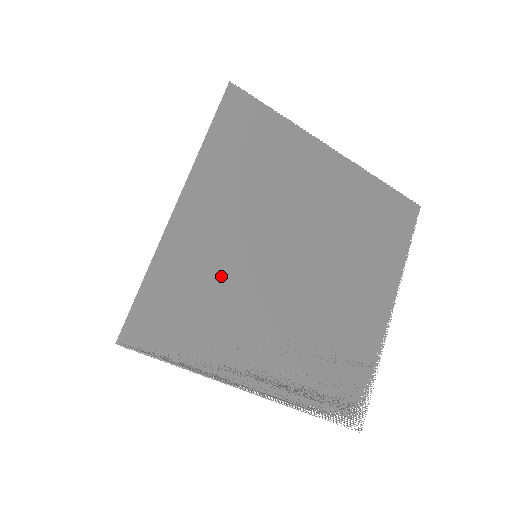
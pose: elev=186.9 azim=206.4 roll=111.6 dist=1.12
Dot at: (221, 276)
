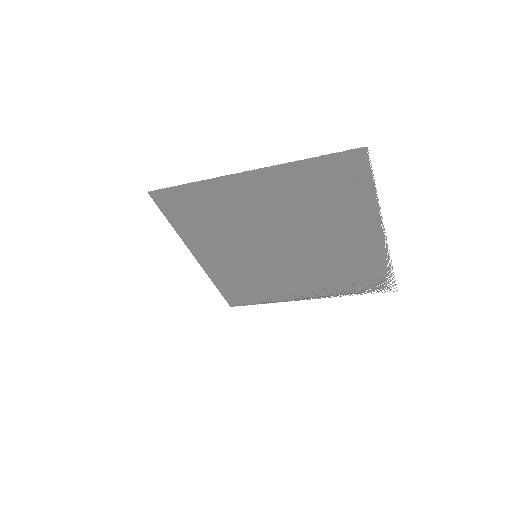
Dot at: (247, 272)
